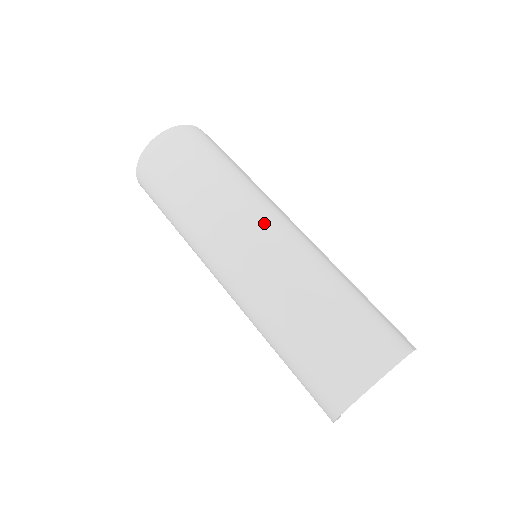
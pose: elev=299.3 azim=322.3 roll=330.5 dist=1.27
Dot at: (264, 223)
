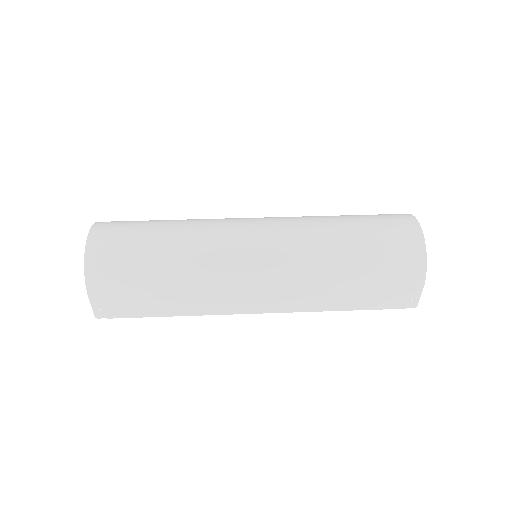
Dot at: occluded
